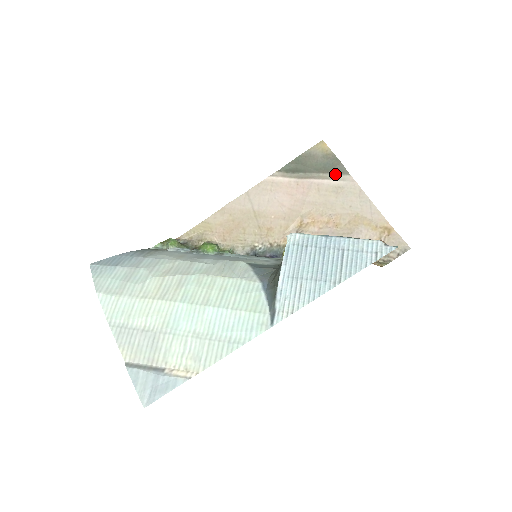
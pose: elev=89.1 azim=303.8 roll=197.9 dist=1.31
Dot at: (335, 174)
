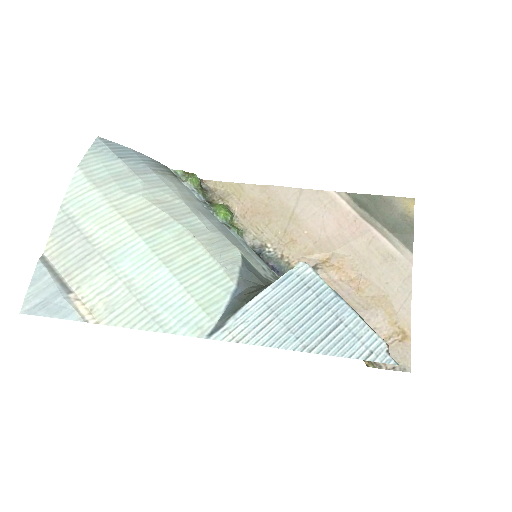
Dot at: (399, 240)
